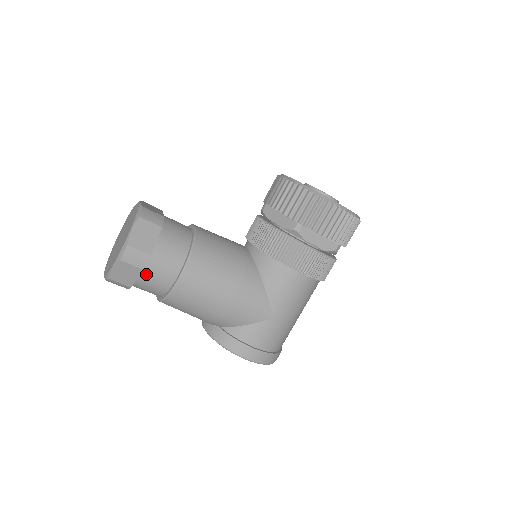
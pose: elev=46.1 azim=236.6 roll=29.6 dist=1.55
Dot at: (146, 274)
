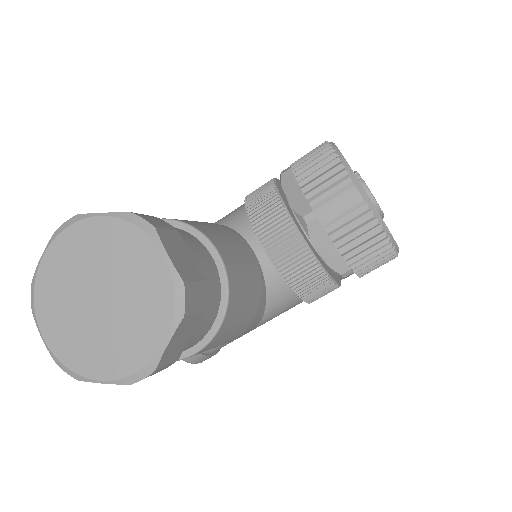
Dot at: occluded
